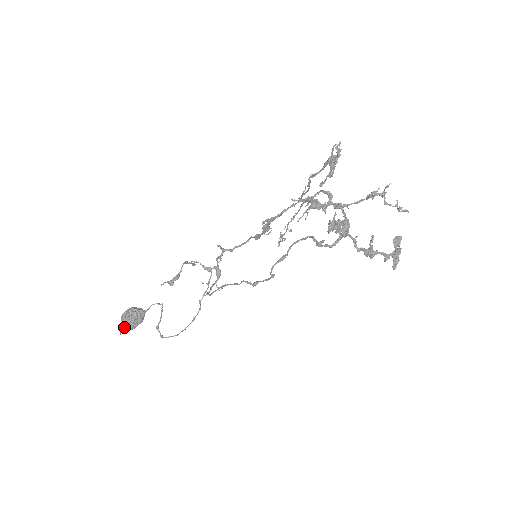
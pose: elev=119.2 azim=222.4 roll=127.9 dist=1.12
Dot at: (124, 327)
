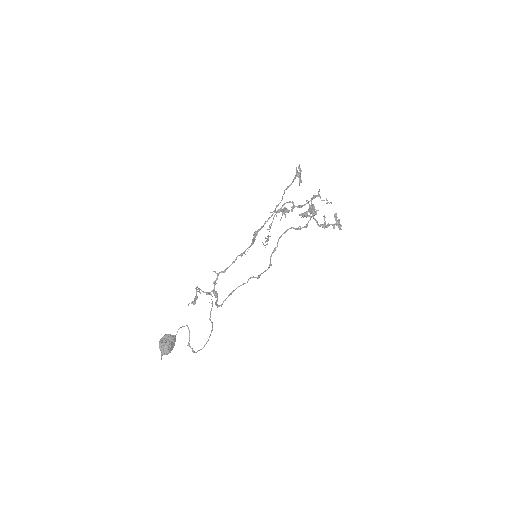
Dot at: (163, 352)
